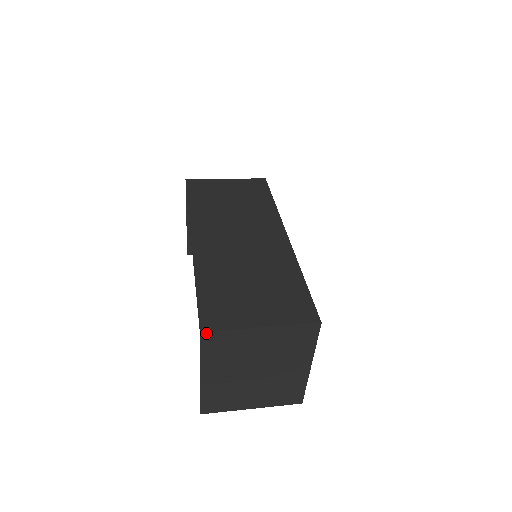
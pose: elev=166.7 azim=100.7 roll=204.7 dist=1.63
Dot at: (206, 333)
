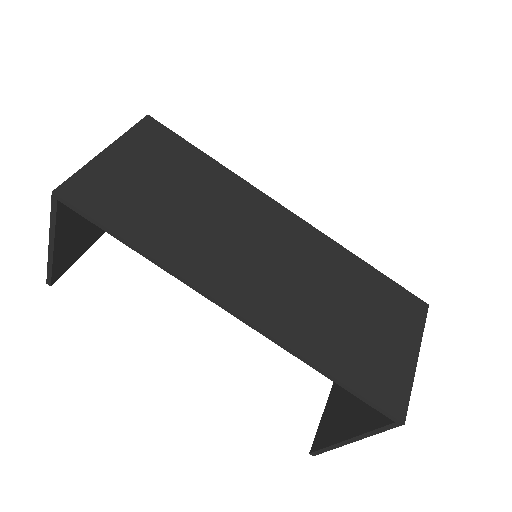
Dot at: (403, 418)
